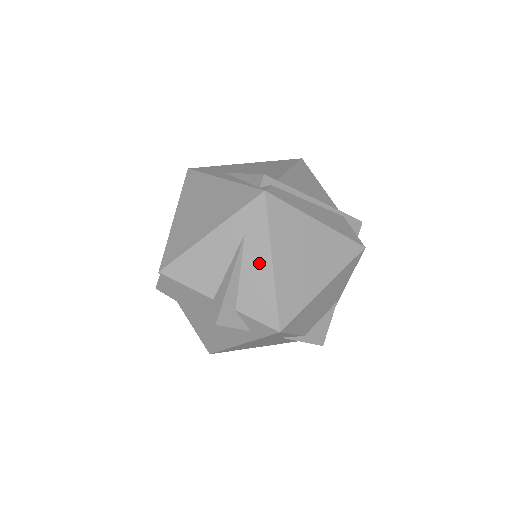
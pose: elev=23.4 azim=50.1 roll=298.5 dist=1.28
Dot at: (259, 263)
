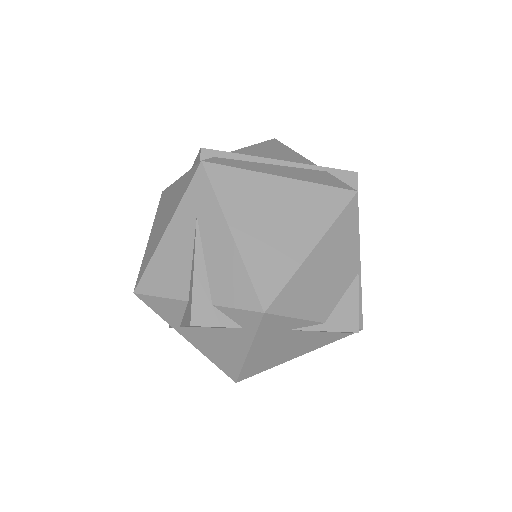
Dot at: (219, 241)
